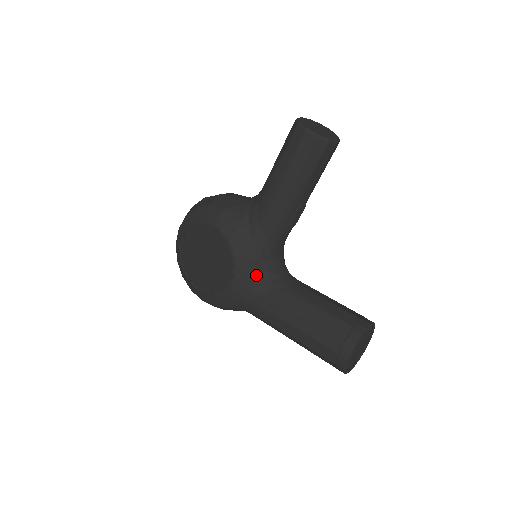
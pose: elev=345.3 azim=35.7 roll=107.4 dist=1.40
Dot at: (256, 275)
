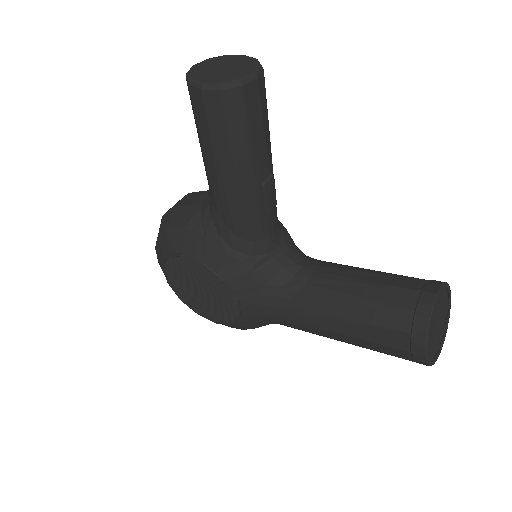
Dot at: (263, 288)
